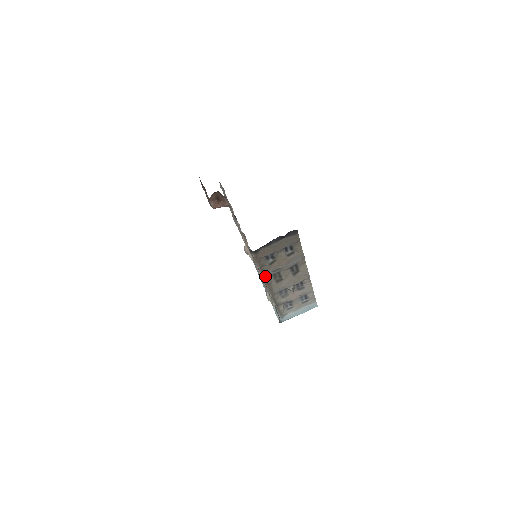
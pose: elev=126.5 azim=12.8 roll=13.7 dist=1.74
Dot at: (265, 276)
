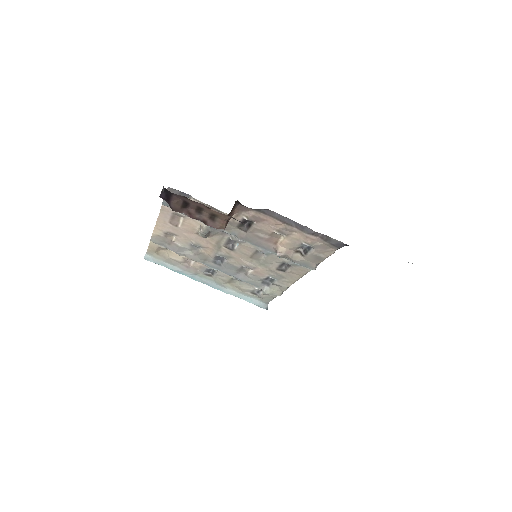
Dot at: occluded
